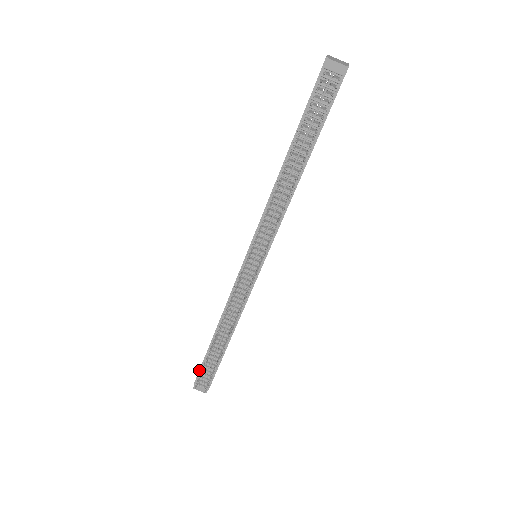
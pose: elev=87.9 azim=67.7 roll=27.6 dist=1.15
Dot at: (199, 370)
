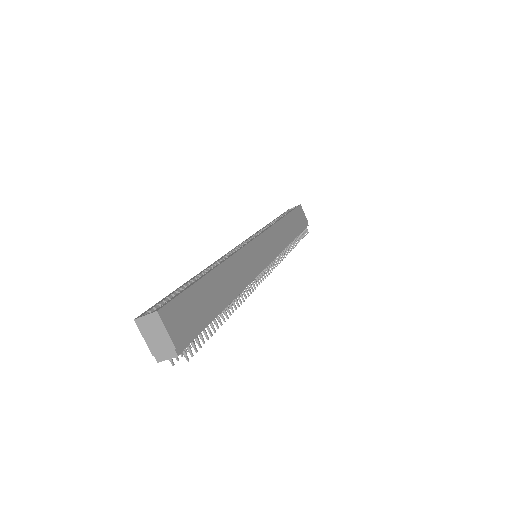
Dot at: occluded
